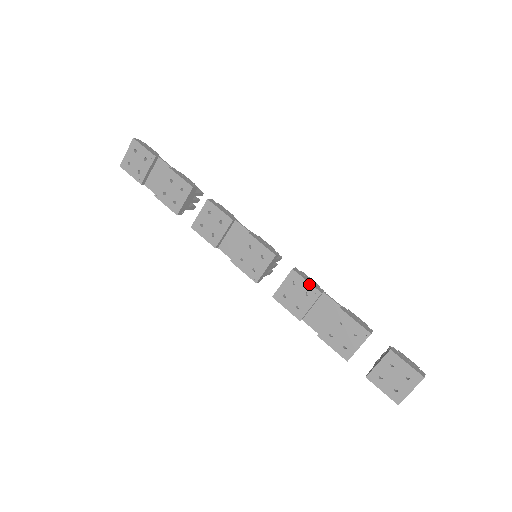
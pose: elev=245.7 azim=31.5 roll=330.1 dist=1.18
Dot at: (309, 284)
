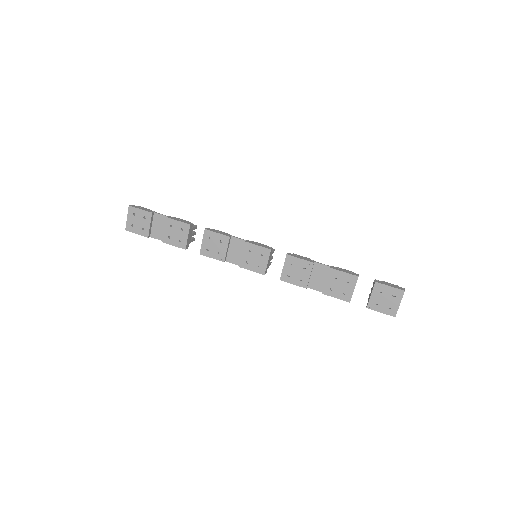
Dot at: (303, 260)
